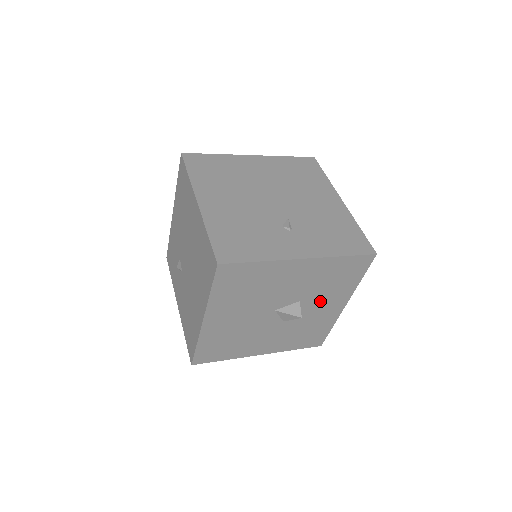
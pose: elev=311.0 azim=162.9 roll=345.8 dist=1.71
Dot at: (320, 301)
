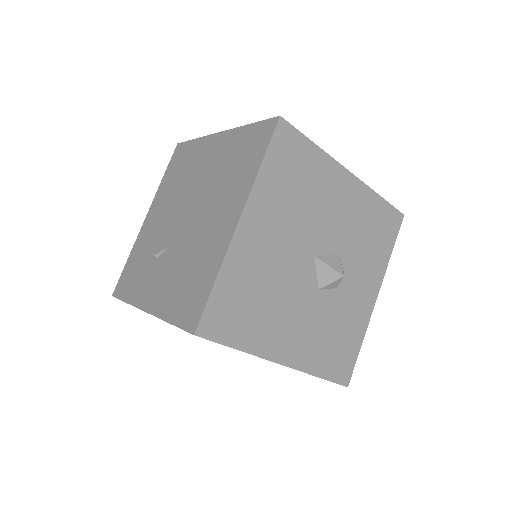
Dot at: (356, 270)
